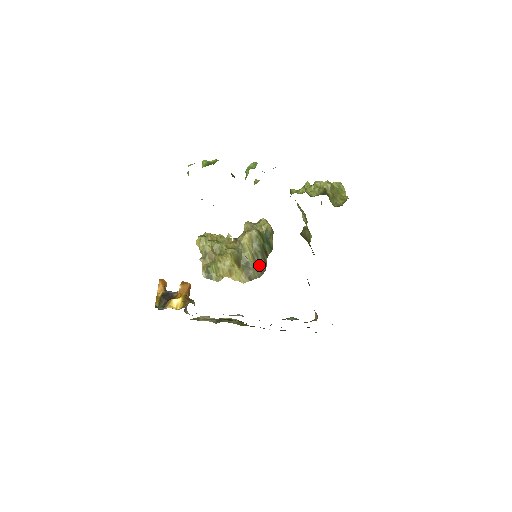
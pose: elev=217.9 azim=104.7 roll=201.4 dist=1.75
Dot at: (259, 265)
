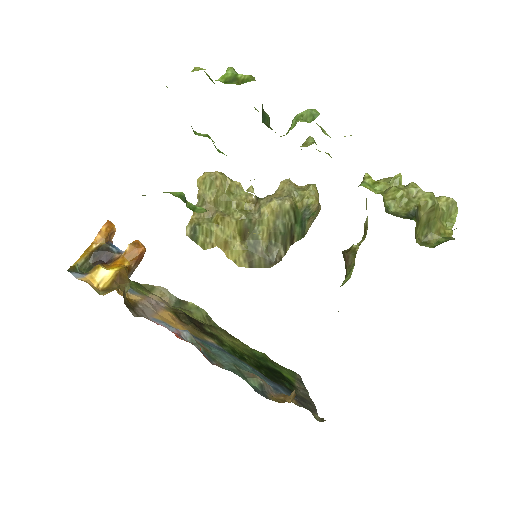
Dot at: (273, 251)
